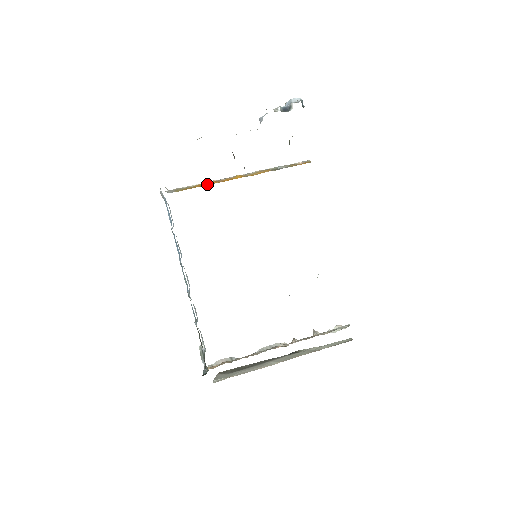
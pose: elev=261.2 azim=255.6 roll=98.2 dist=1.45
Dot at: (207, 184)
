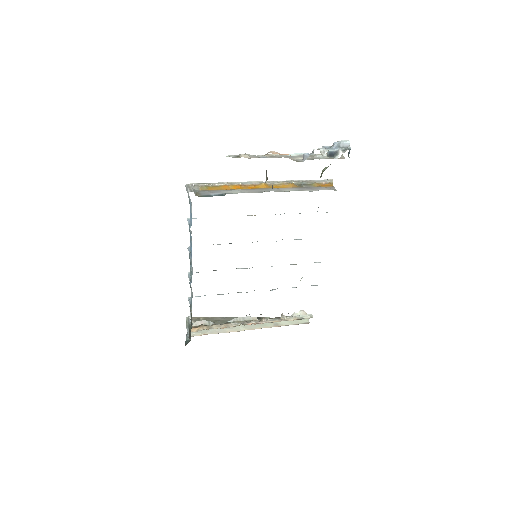
Dot at: (232, 187)
